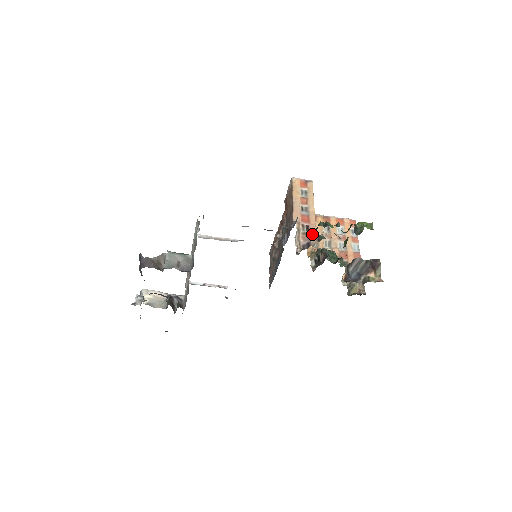
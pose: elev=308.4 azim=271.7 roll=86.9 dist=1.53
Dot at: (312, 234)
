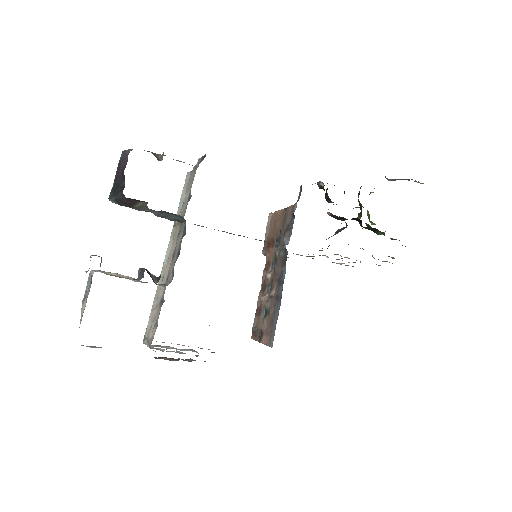
Dot at: occluded
